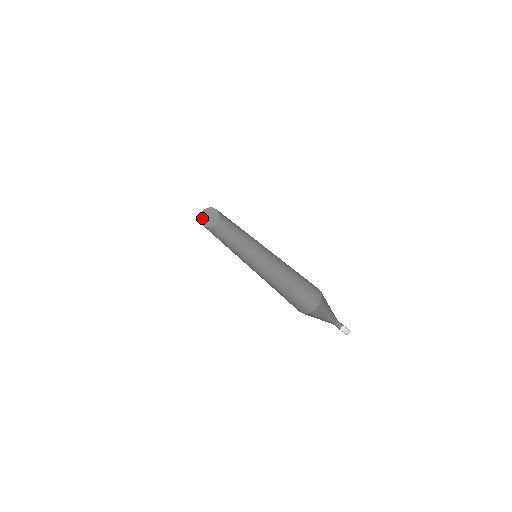
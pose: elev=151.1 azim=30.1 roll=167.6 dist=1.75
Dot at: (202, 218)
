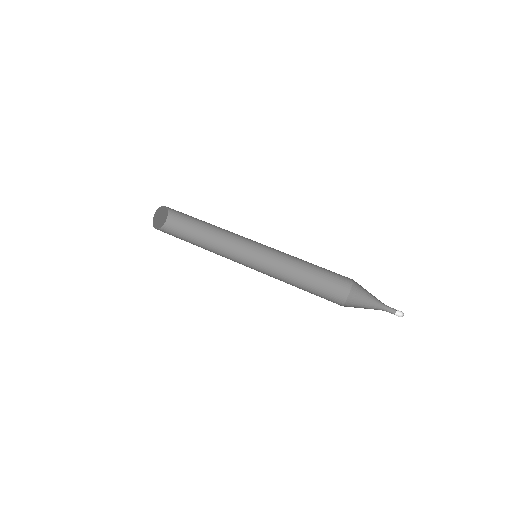
Dot at: (155, 224)
